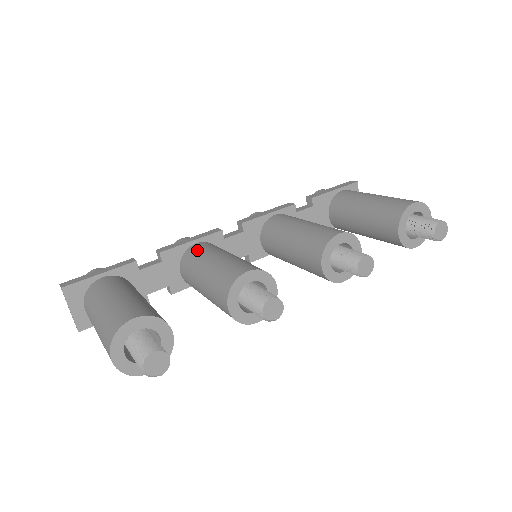
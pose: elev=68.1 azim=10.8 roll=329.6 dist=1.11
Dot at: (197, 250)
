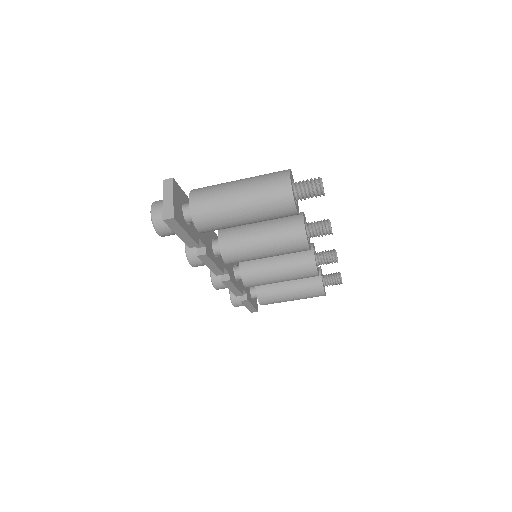
Dot at: occluded
